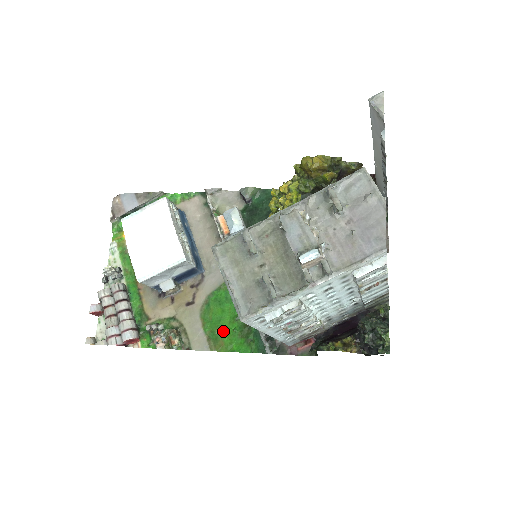
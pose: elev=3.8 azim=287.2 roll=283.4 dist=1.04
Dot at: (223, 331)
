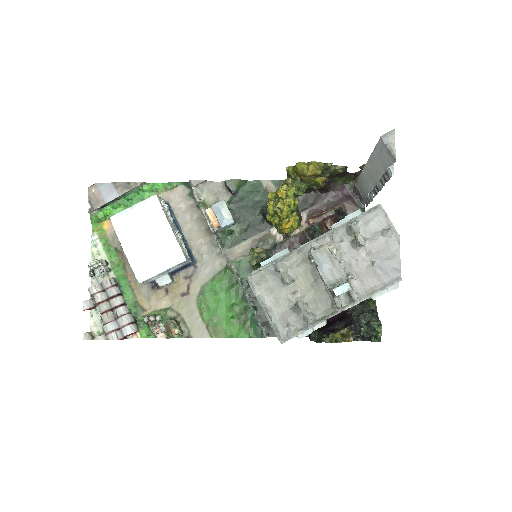
Dot at: (221, 319)
